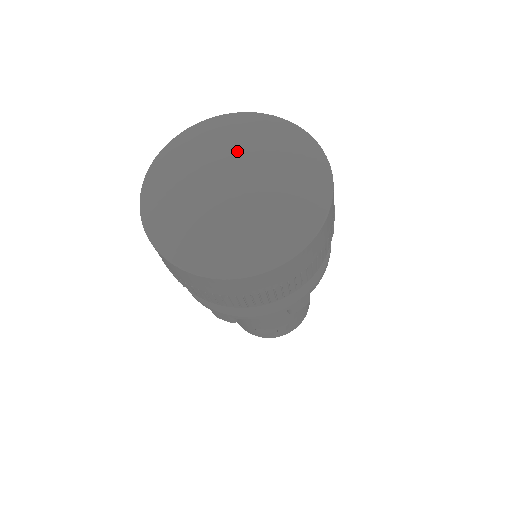
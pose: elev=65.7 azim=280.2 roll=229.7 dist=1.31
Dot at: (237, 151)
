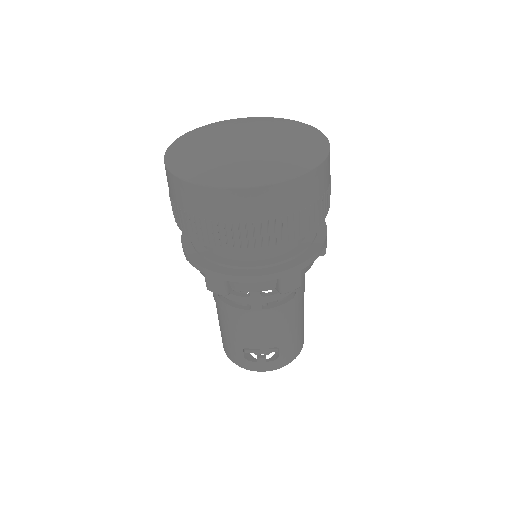
Dot at: (254, 127)
